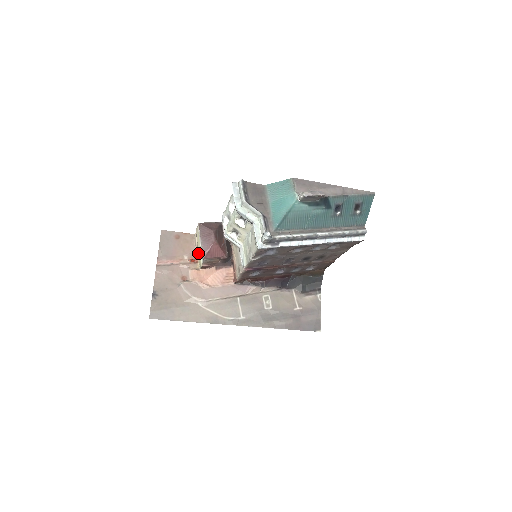
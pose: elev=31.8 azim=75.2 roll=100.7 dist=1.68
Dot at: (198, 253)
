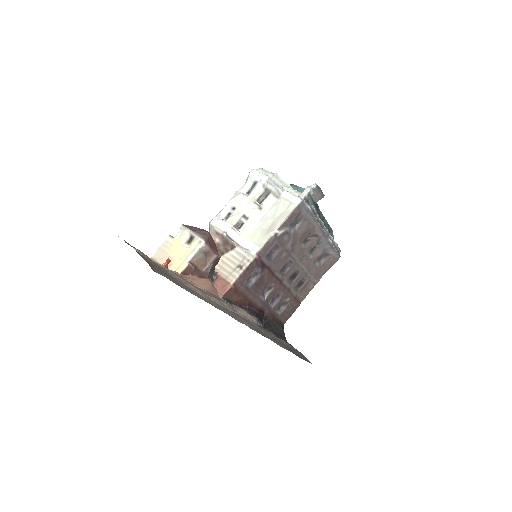
Dot at: (173, 260)
